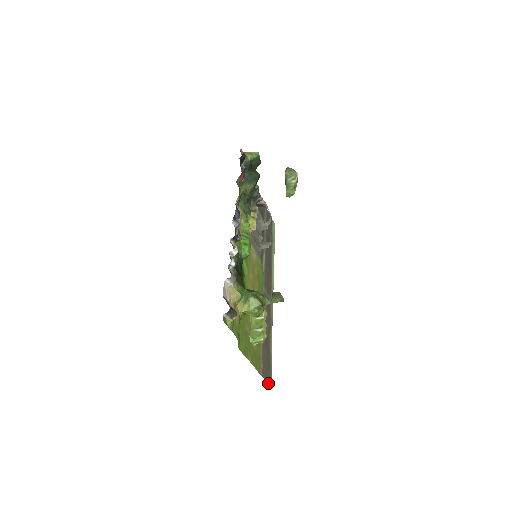
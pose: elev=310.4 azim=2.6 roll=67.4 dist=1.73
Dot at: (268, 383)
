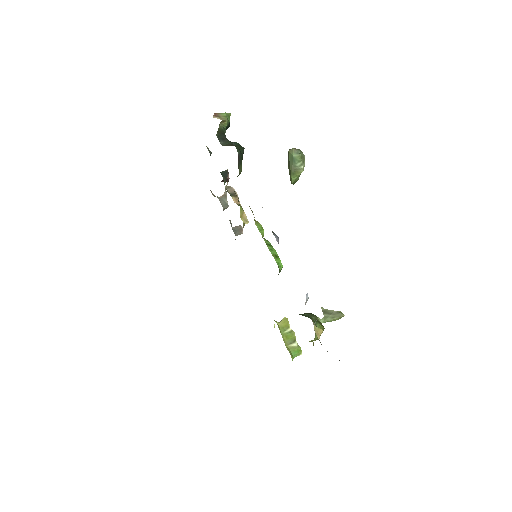
Dot at: occluded
